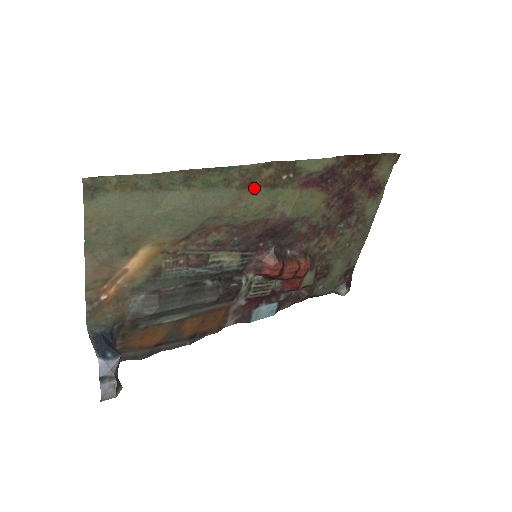
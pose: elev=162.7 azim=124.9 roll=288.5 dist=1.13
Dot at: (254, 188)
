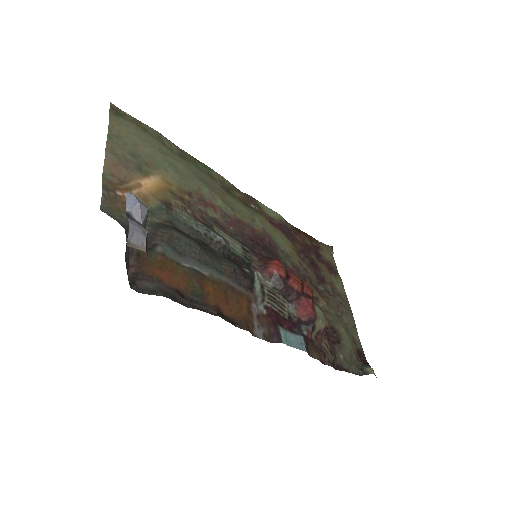
Dot at: (232, 197)
